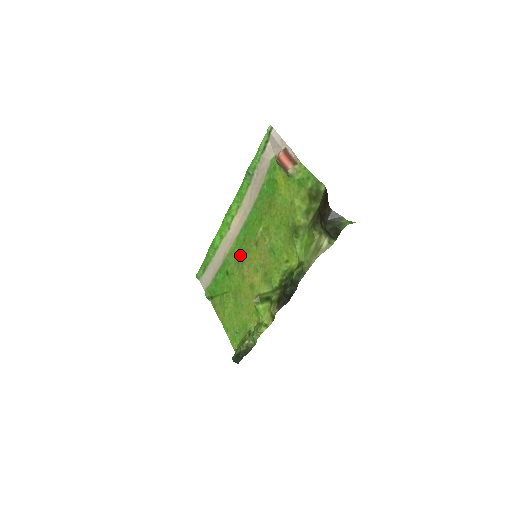
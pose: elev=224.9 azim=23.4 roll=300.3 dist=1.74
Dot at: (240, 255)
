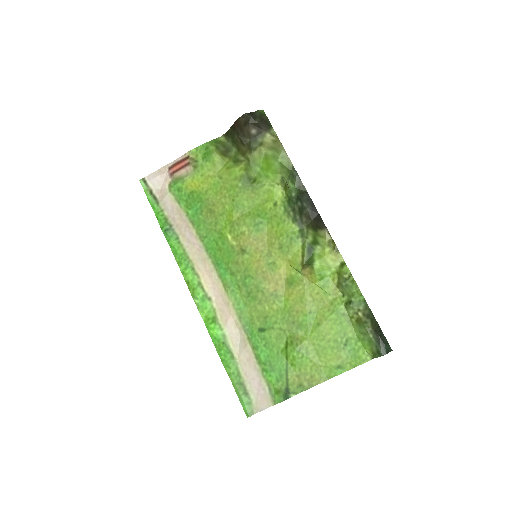
Dot at: (247, 290)
